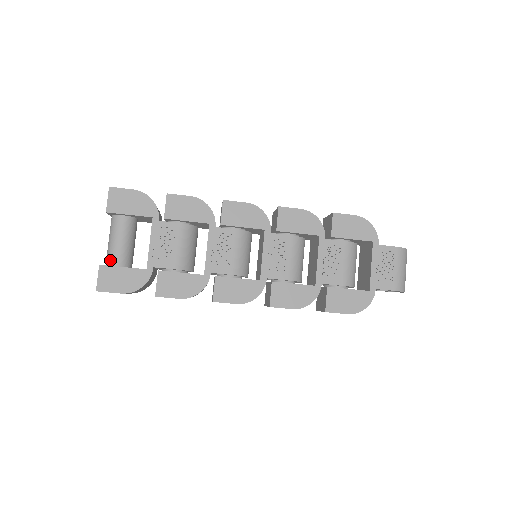
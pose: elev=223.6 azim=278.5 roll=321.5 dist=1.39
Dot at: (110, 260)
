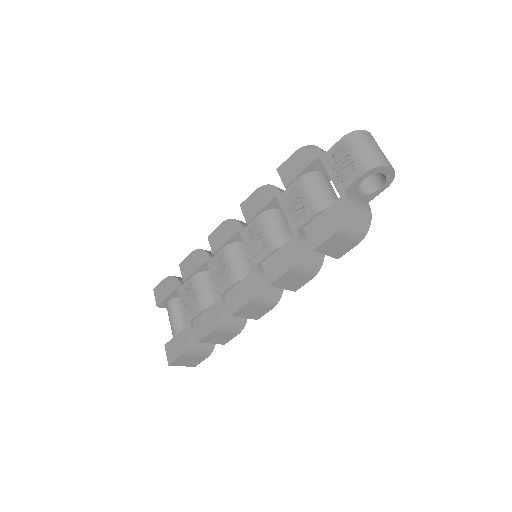
Dot at: occluded
